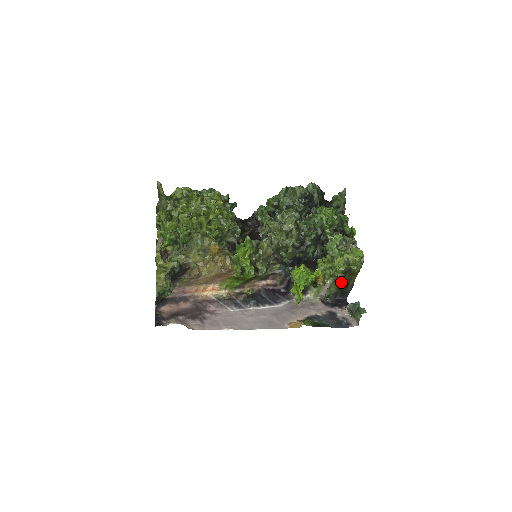
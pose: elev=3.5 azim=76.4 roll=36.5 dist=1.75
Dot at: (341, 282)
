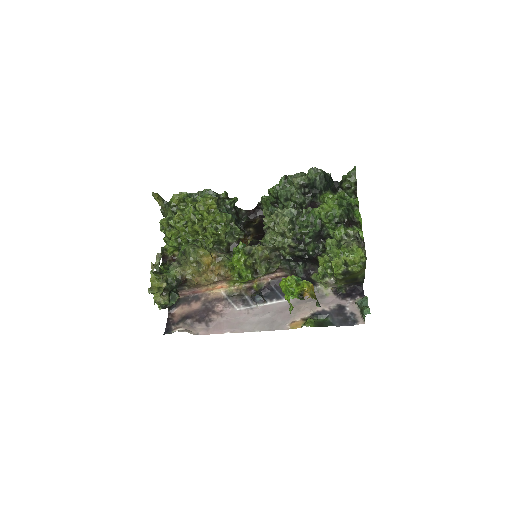
Dot at: (345, 279)
